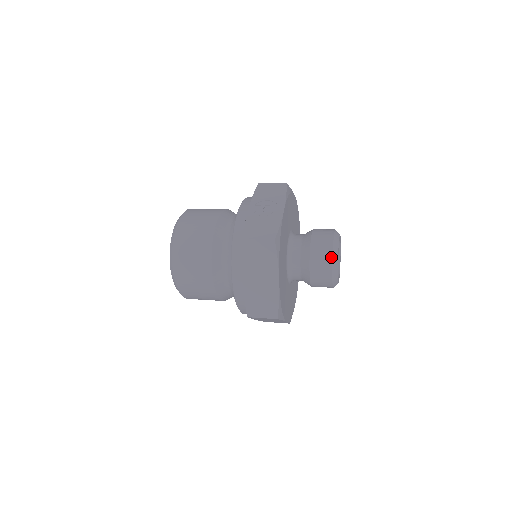
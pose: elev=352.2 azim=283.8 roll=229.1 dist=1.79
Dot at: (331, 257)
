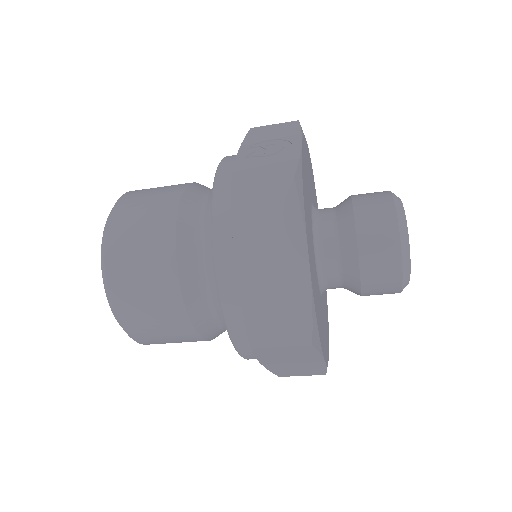
Dot at: (396, 224)
